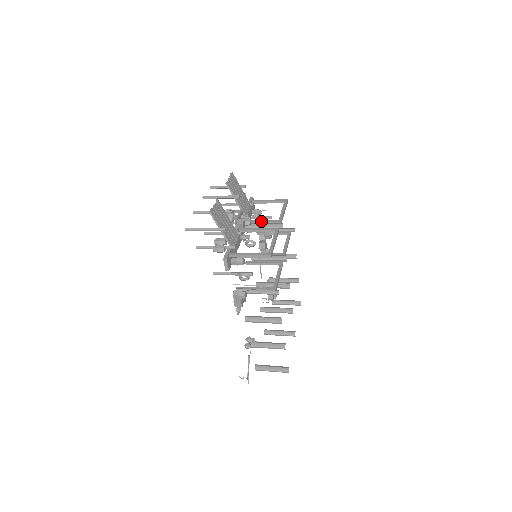
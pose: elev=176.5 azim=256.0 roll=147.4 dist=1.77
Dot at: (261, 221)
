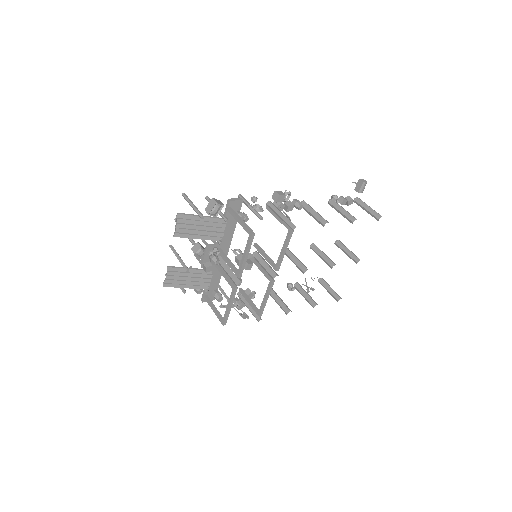
Dot at: occluded
